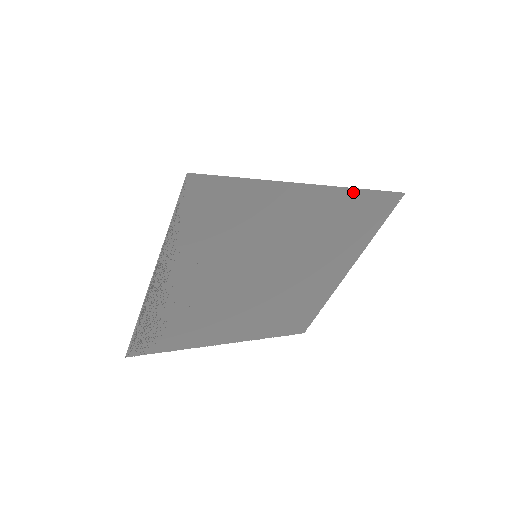
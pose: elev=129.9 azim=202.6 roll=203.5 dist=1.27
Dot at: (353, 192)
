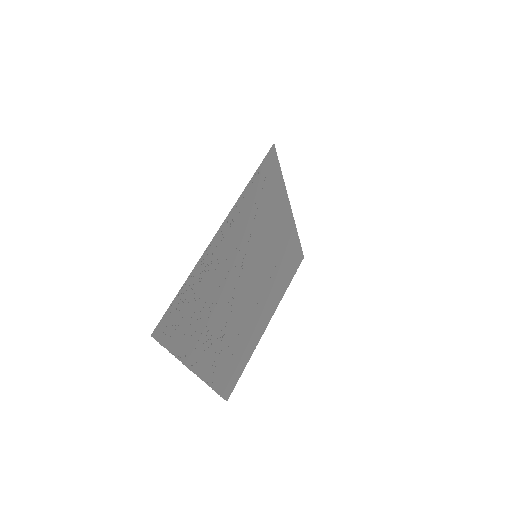
Dot at: (296, 234)
